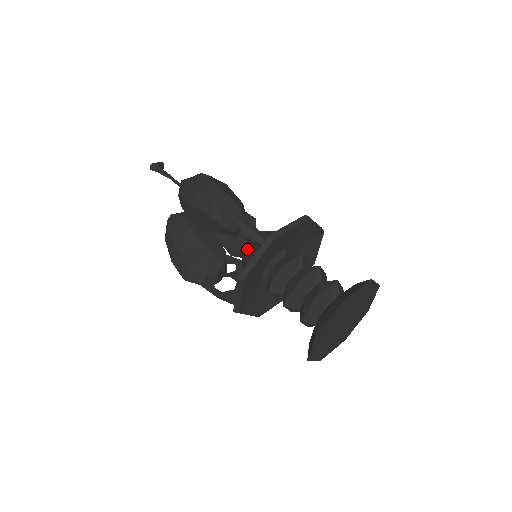
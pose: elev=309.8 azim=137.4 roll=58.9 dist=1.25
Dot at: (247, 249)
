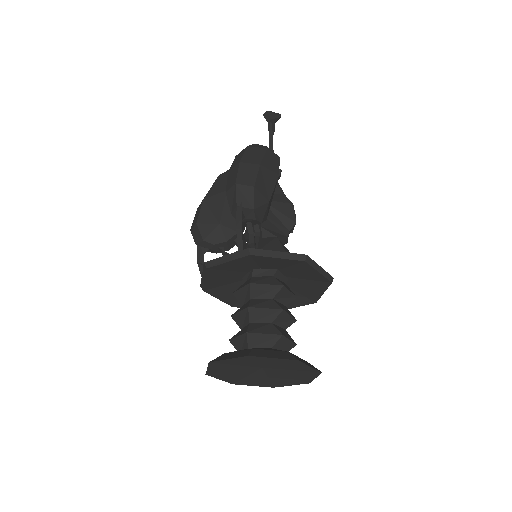
Dot at: occluded
